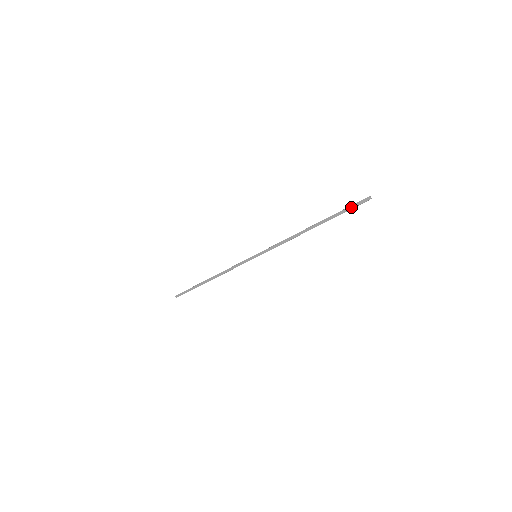
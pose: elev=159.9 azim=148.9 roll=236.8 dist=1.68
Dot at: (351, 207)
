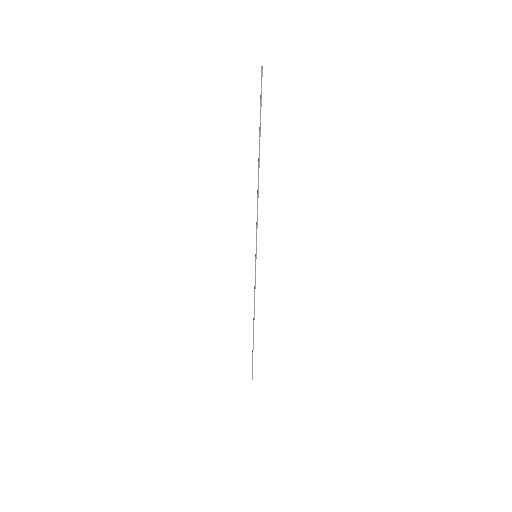
Dot at: (260, 99)
